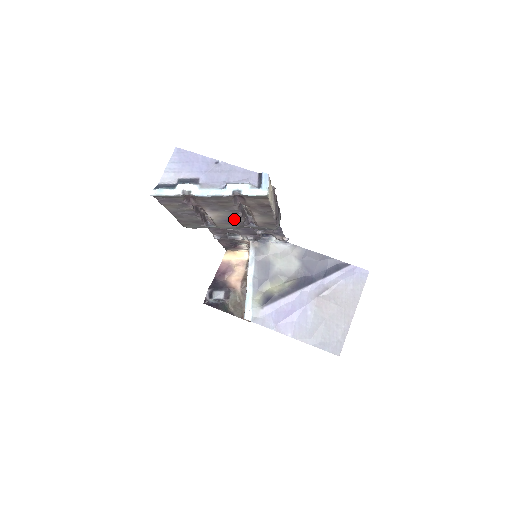
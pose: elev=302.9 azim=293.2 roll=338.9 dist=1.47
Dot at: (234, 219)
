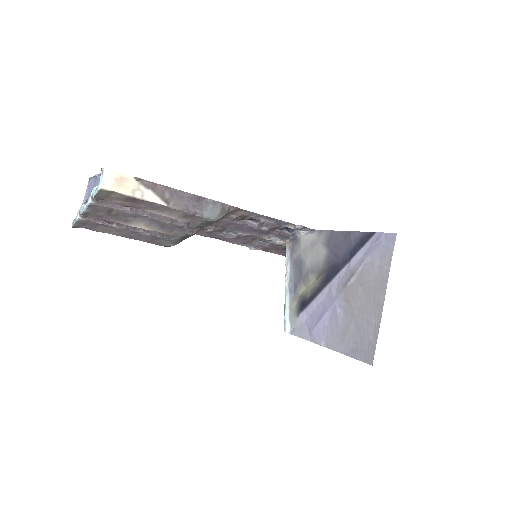
Dot at: (161, 224)
